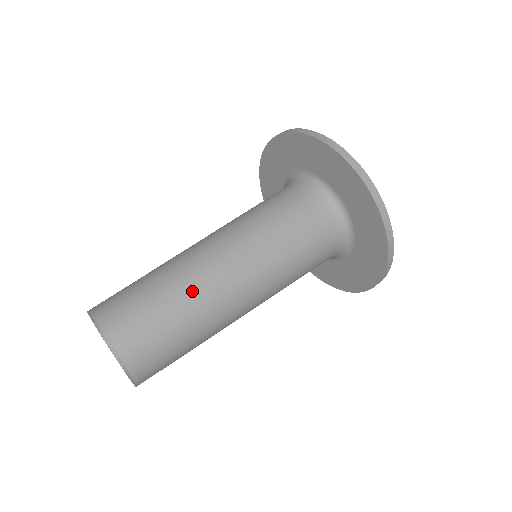
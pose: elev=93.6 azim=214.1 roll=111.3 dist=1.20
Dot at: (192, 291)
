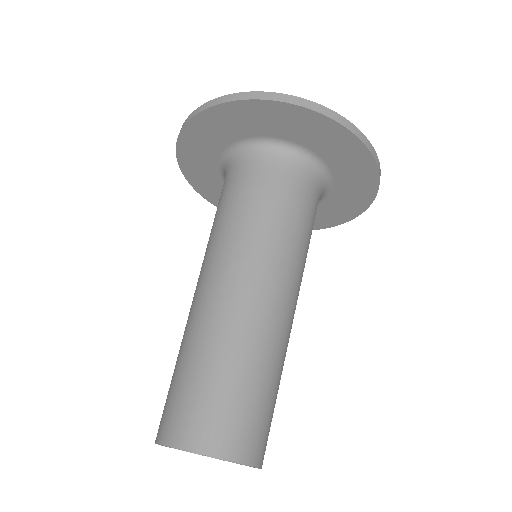
Dot at: (251, 342)
